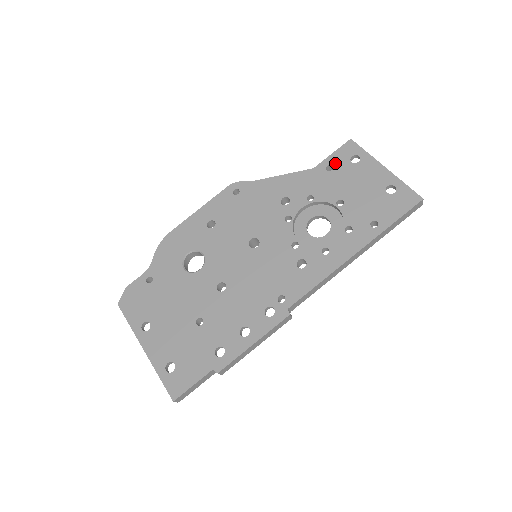
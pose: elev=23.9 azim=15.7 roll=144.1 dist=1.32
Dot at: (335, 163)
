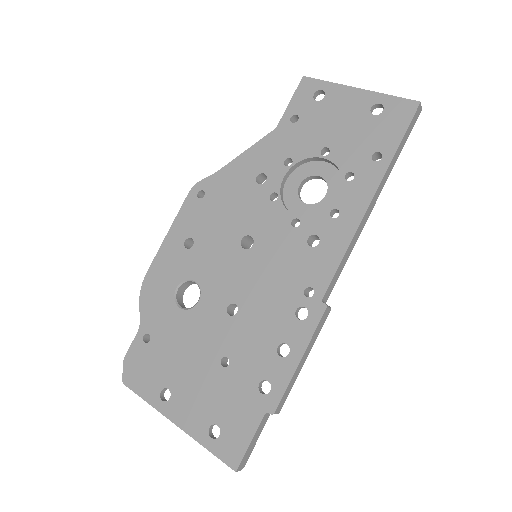
Dot at: (298, 111)
